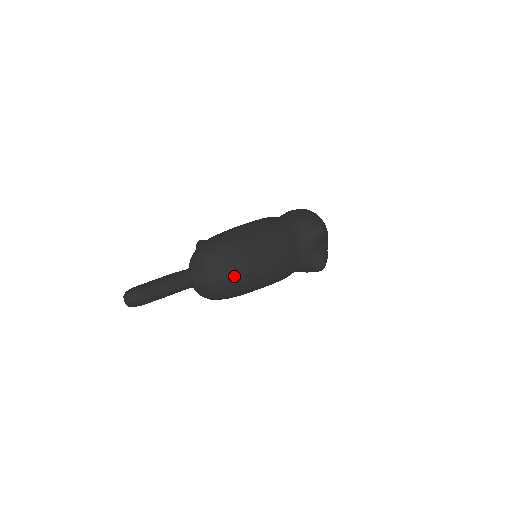
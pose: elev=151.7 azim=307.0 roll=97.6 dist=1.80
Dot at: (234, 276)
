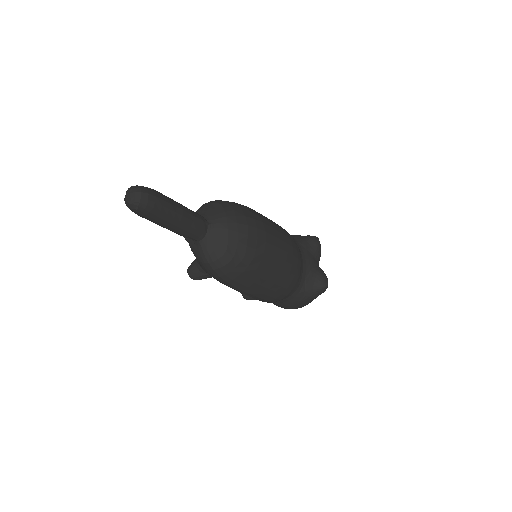
Dot at: (256, 226)
